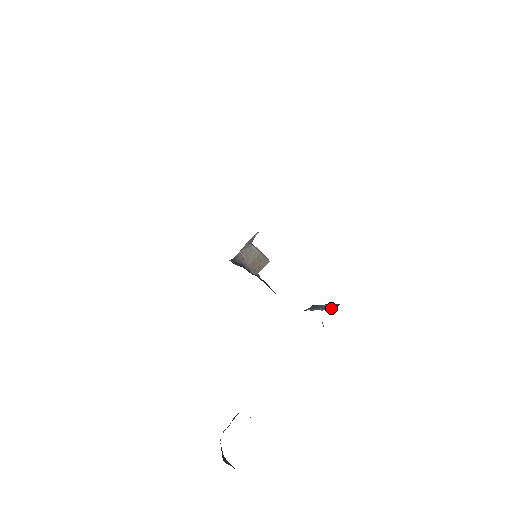
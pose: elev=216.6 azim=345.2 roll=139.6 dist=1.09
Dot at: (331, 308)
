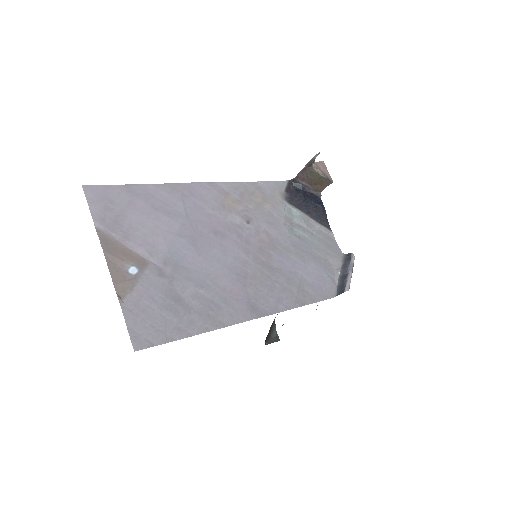
Dot at: (339, 289)
